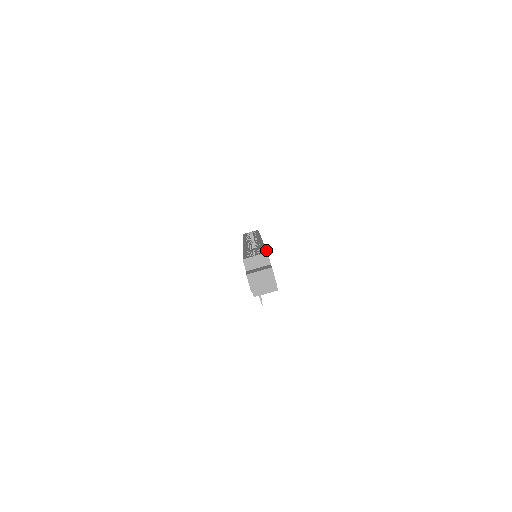
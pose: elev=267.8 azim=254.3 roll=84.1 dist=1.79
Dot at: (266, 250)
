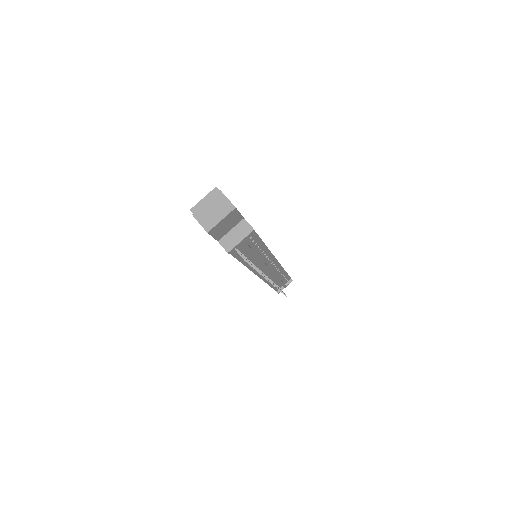
Dot at: occluded
